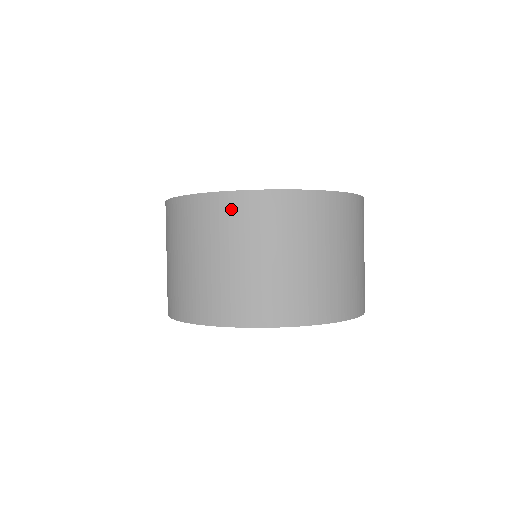
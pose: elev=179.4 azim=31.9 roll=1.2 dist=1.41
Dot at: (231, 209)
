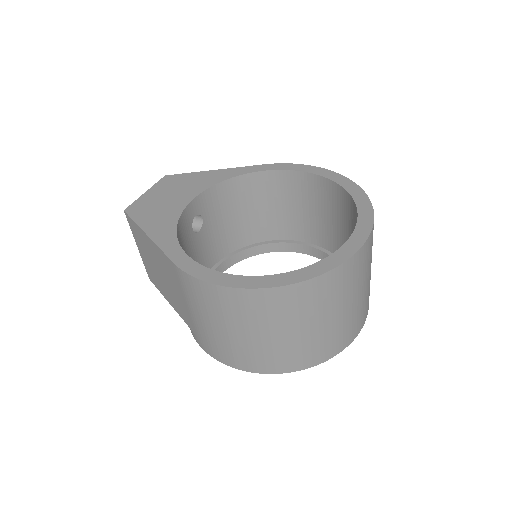
Dot at: (300, 296)
